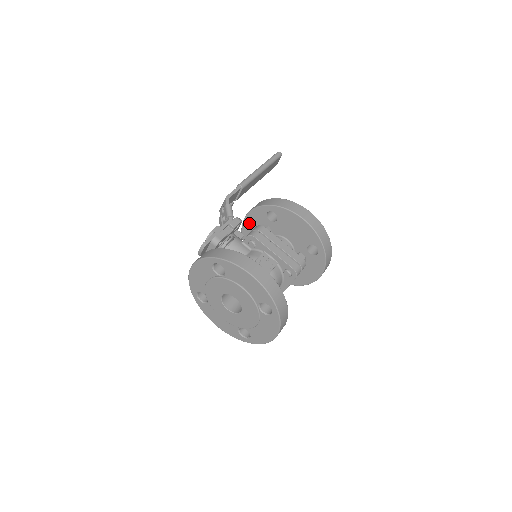
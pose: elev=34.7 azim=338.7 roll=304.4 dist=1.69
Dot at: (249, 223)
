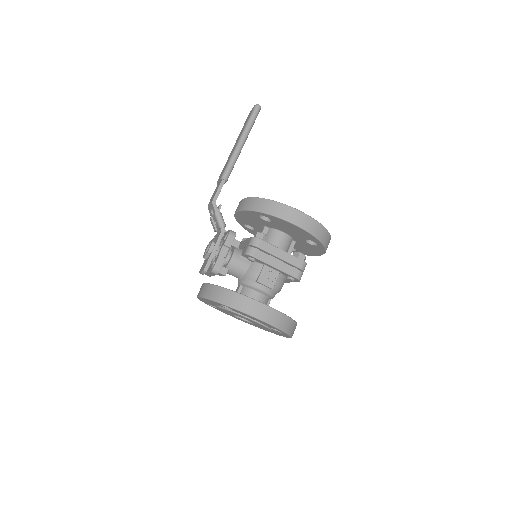
Dot at: (242, 216)
